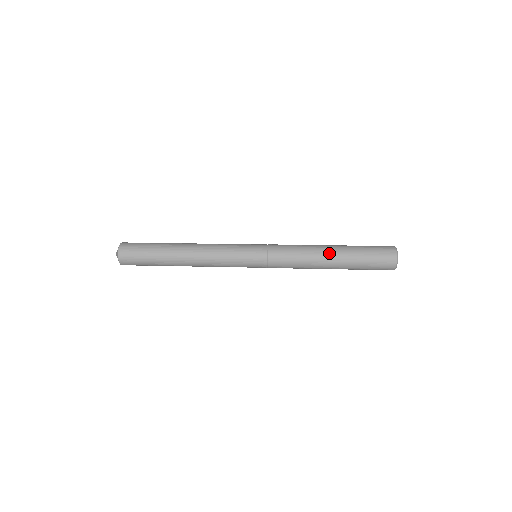
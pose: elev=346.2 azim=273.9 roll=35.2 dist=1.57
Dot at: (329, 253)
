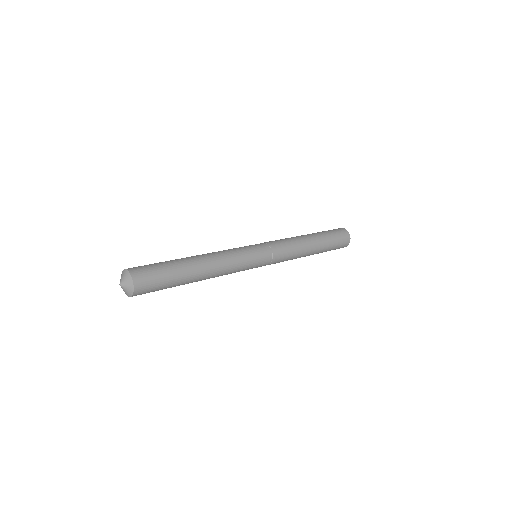
Dot at: (310, 238)
